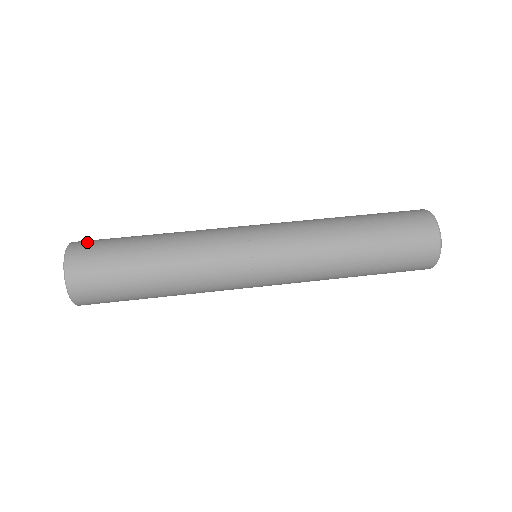
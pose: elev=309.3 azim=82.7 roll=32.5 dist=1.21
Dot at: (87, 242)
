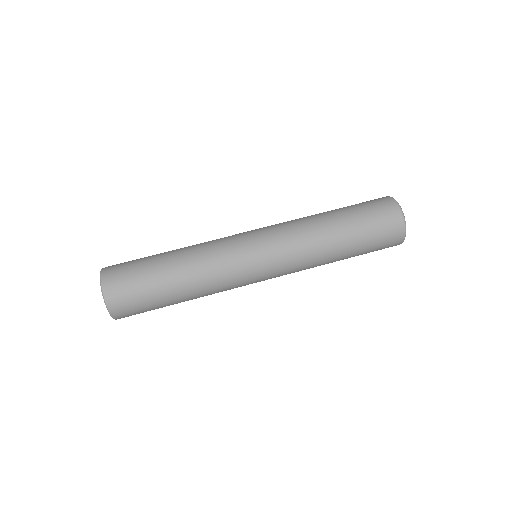
Dot at: occluded
